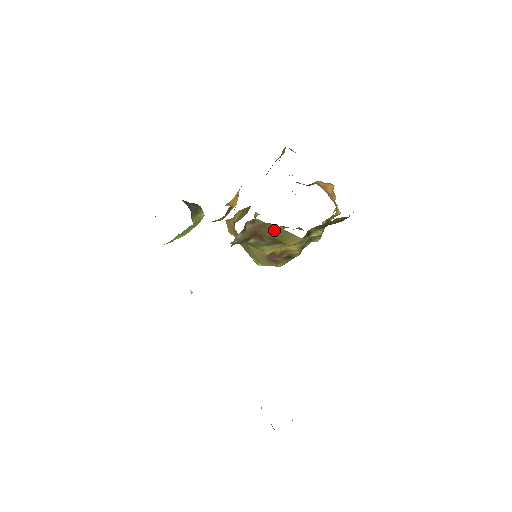
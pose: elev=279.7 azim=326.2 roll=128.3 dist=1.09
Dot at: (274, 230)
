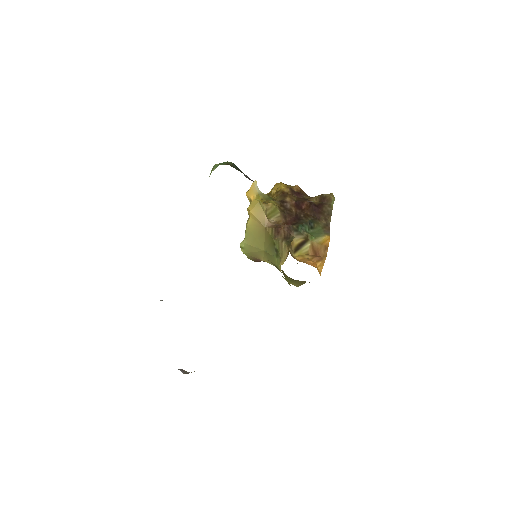
Dot at: (301, 281)
